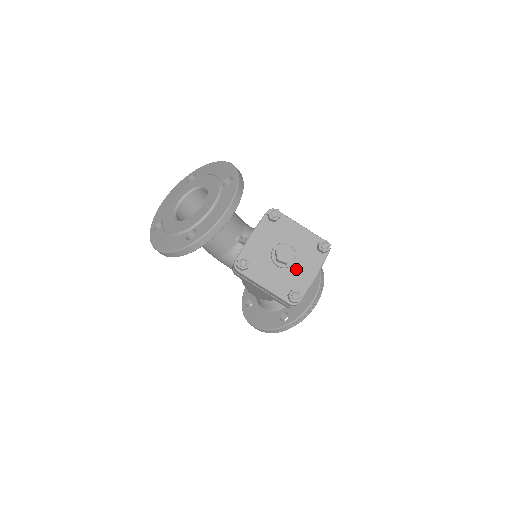
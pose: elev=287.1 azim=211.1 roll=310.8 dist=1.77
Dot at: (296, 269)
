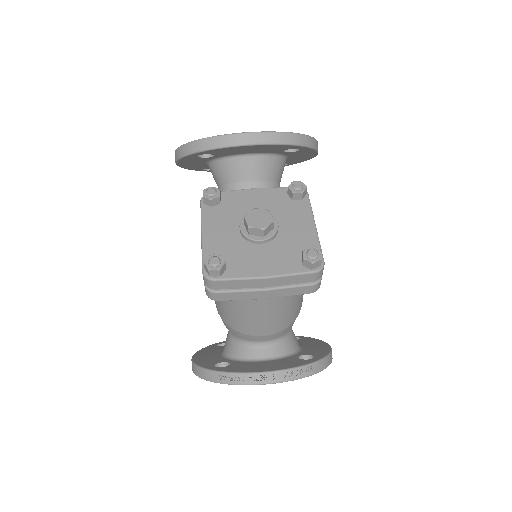
Dot at: (255, 250)
